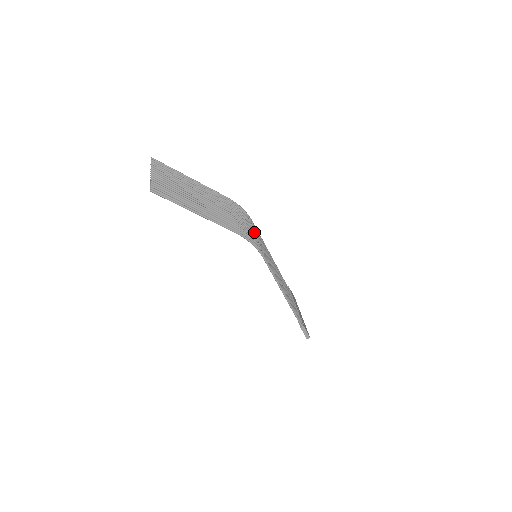
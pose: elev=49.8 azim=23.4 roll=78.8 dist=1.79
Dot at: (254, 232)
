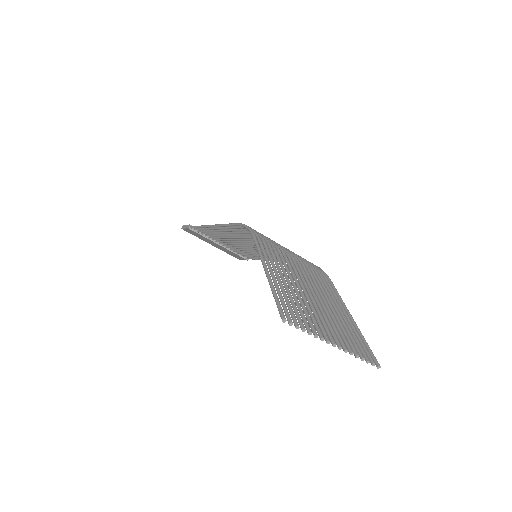
Dot at: occluded
